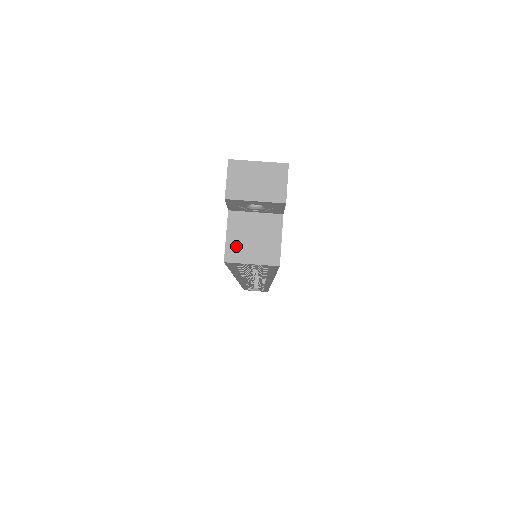
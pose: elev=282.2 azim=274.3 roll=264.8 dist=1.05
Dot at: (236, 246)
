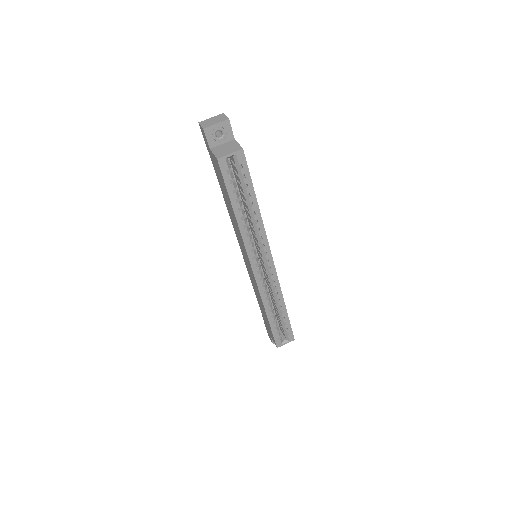
Dot at: (220, 154)
